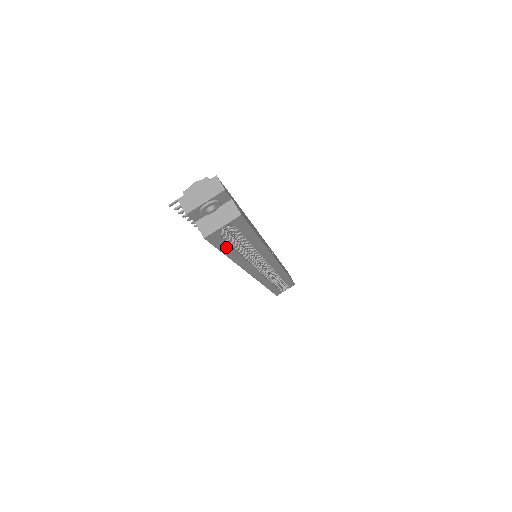
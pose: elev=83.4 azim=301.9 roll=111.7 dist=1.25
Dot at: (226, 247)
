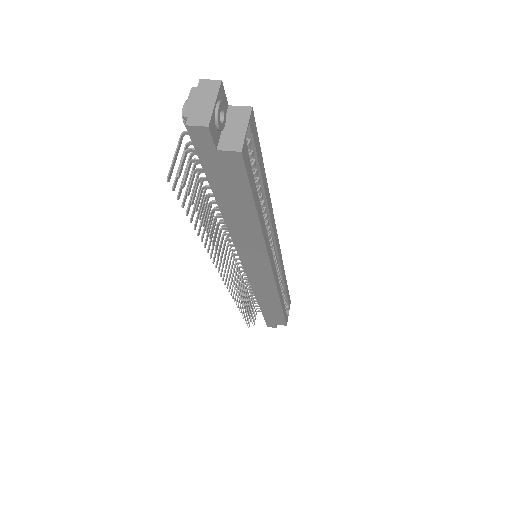
Dot at: (254, 187)
